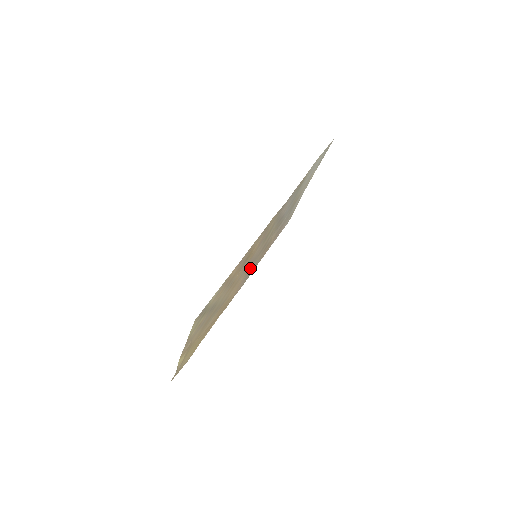
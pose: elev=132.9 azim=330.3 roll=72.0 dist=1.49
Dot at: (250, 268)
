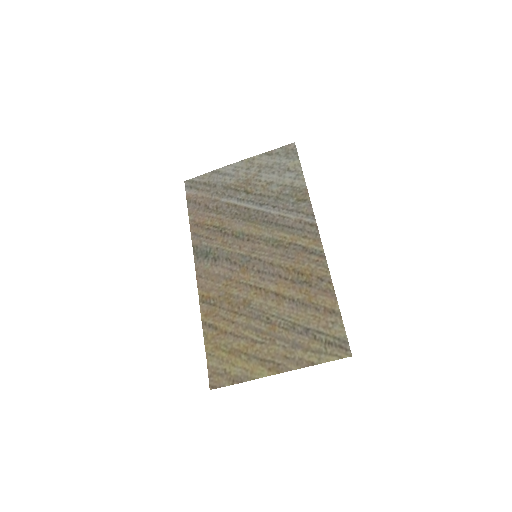
Dot at: (233, 261)
